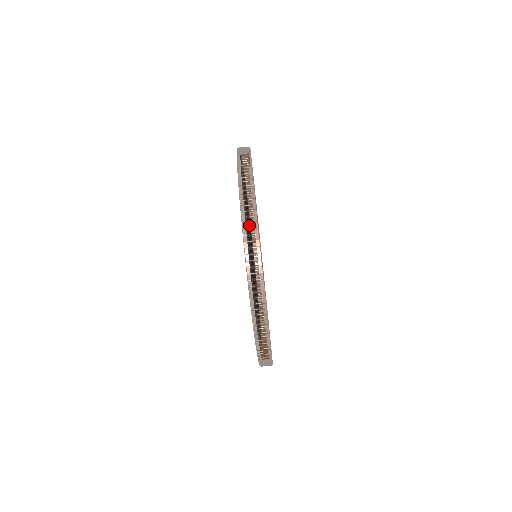
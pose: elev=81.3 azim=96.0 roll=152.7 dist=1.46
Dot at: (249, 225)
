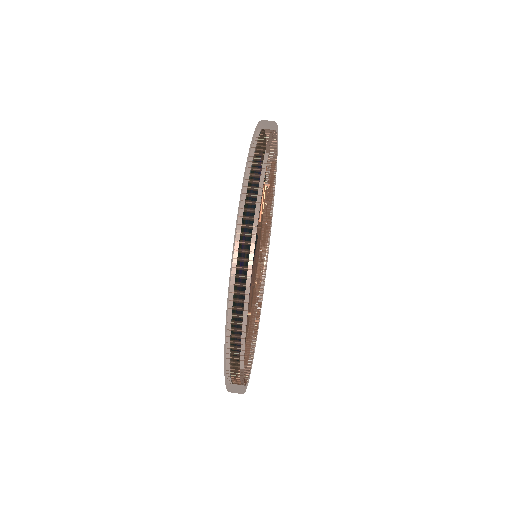
Dot at: (257, 236)
